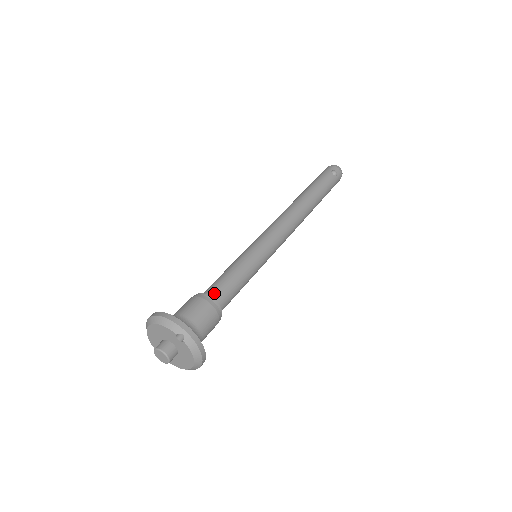
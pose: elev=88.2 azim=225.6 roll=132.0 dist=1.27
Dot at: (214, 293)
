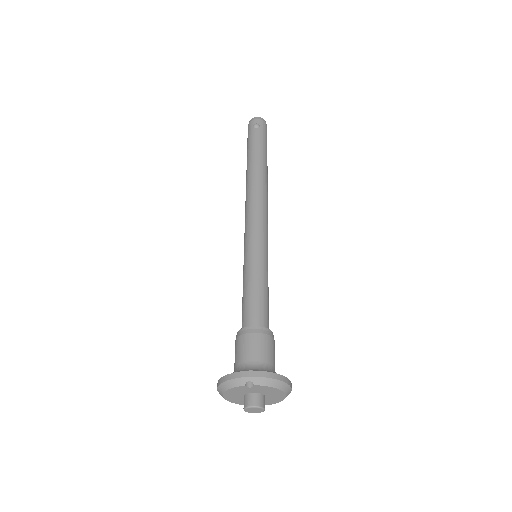
Dot at: (248, 321)
